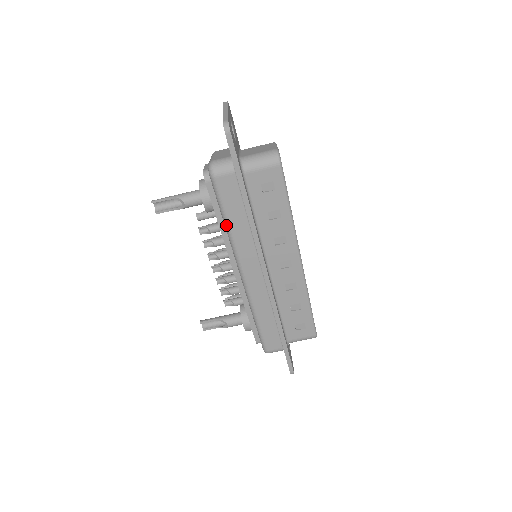
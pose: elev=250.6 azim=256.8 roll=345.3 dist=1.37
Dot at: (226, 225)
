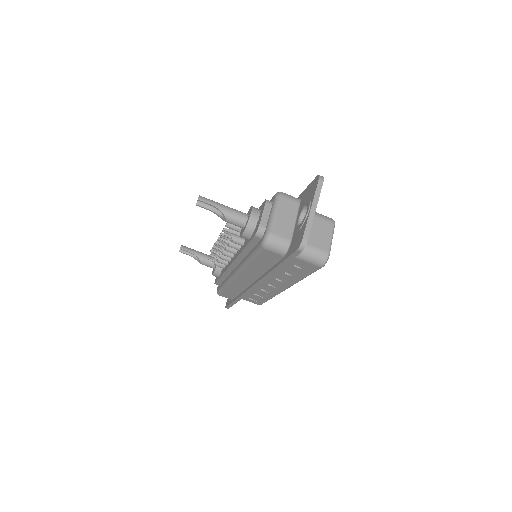
Dot at: (248, 261)
